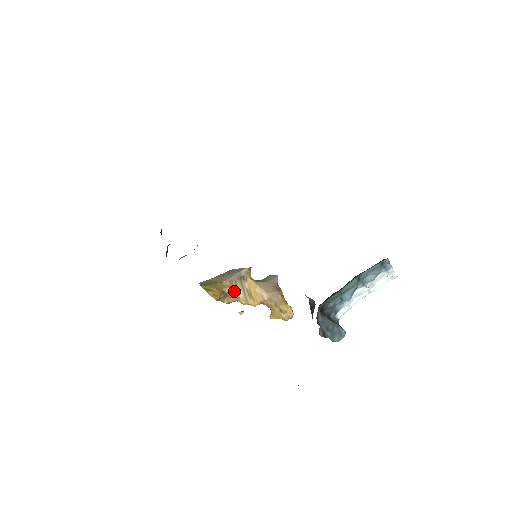
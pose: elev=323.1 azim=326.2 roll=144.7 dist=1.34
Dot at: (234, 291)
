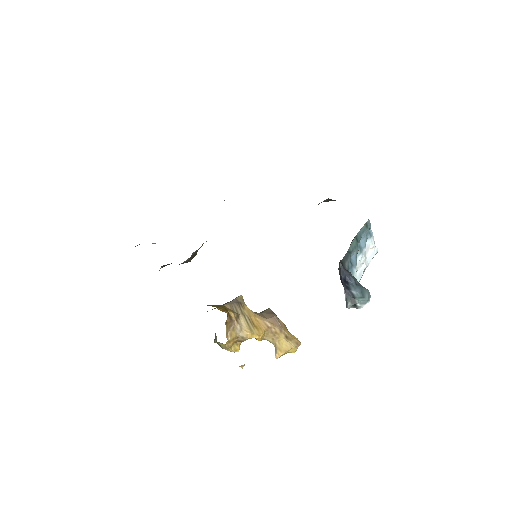
Dot at: (236, 318)
